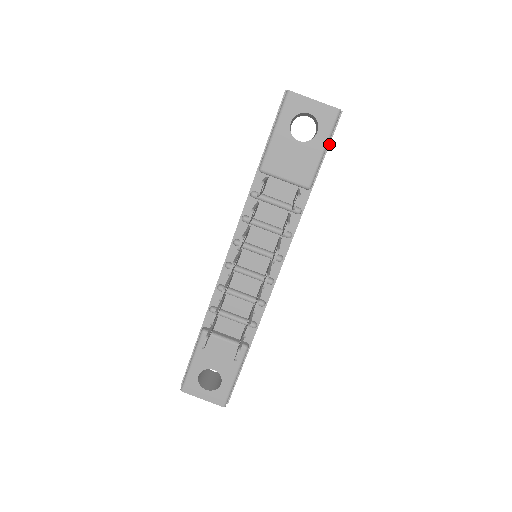
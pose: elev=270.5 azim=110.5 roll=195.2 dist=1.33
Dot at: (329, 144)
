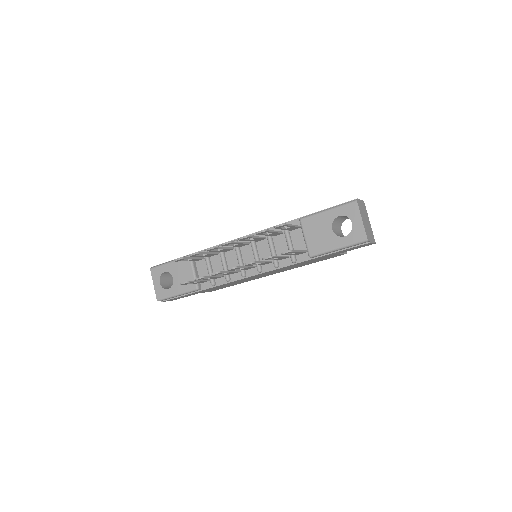
Dot at: (345, 249)
